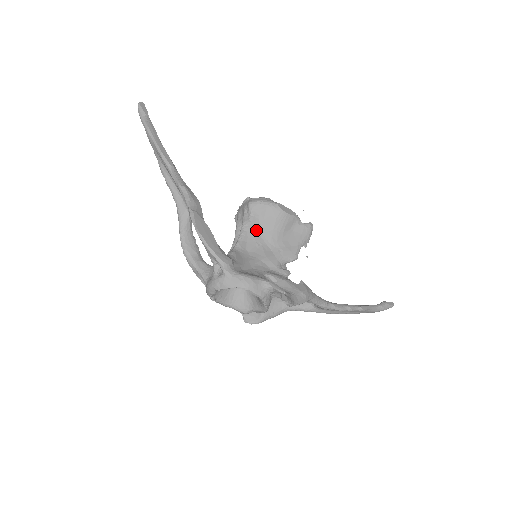
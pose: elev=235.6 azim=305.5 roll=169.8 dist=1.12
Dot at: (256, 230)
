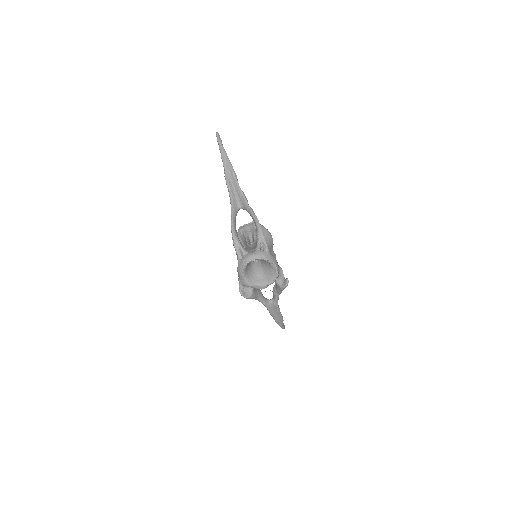
Dot at: occluded
